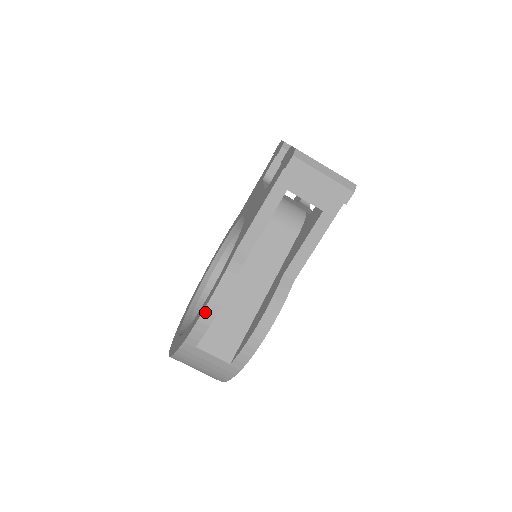
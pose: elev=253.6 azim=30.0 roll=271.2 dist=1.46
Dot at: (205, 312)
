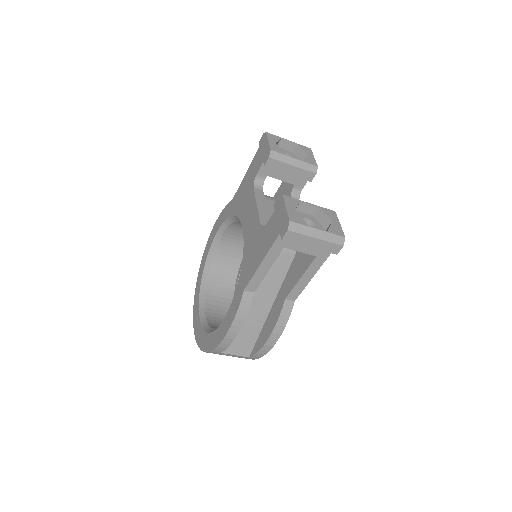
Dot at: (226, 338)
